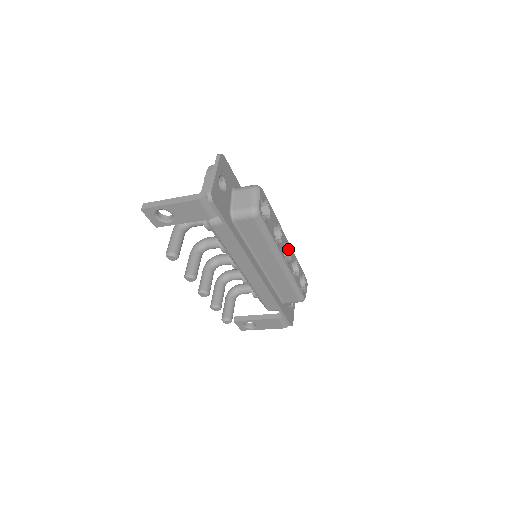
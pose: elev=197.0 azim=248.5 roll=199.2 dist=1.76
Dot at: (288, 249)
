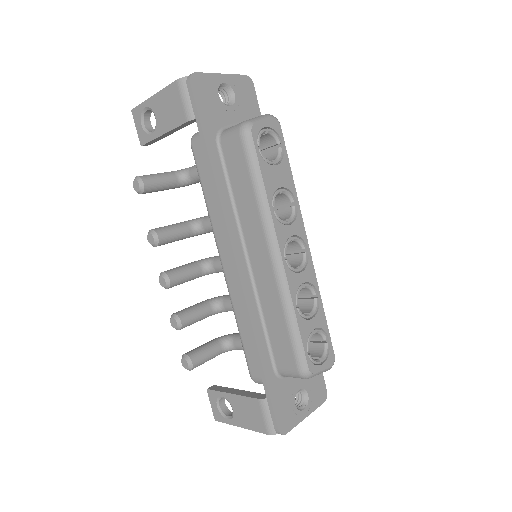
Dot at: (304, 258)
